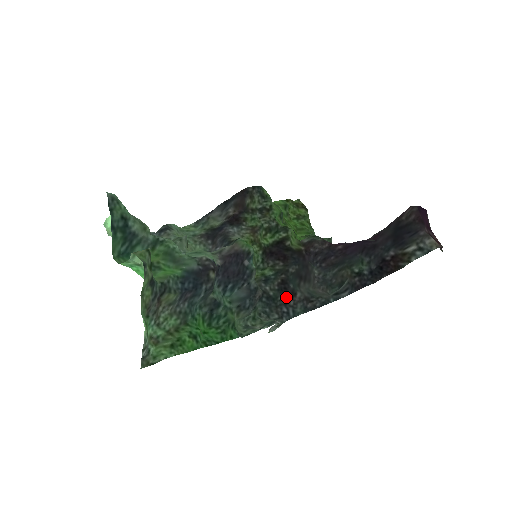
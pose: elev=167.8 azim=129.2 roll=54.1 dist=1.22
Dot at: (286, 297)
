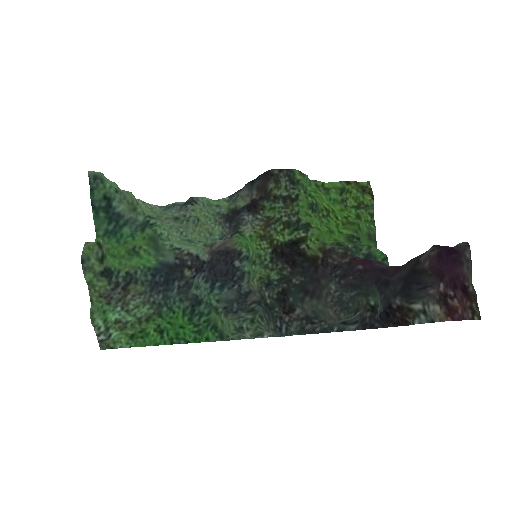
Dot at: (283, 310)
